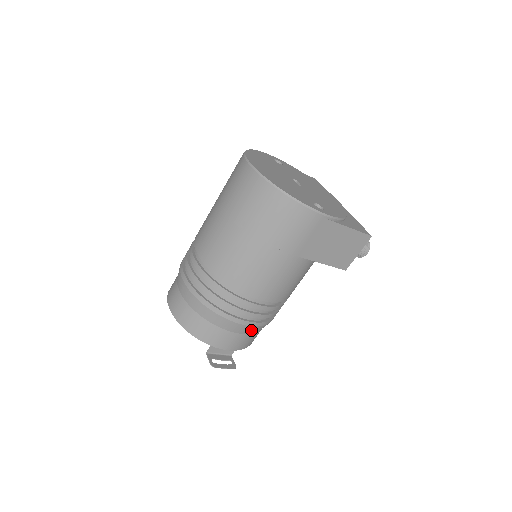
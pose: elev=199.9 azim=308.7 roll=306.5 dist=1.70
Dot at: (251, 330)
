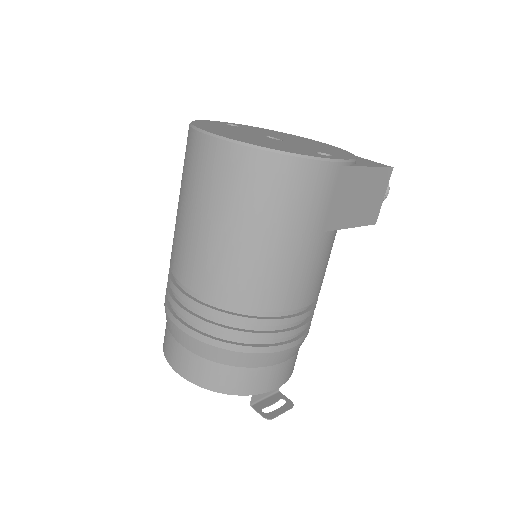
Dot at: (294, 351)
